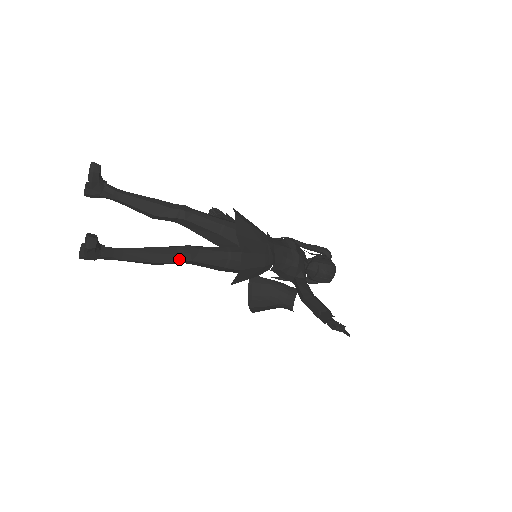
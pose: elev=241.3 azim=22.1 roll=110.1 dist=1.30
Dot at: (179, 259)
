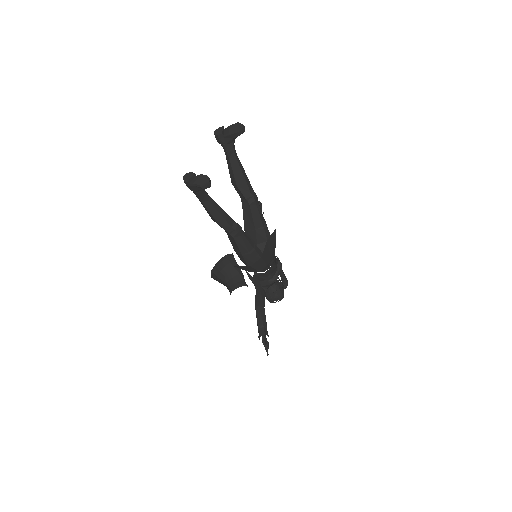
Dot at: (229, 230)
